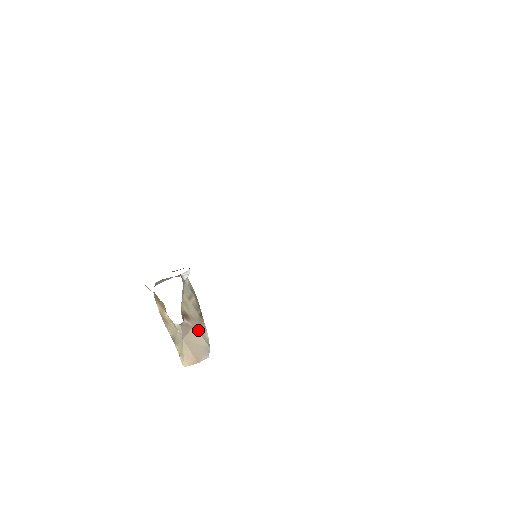
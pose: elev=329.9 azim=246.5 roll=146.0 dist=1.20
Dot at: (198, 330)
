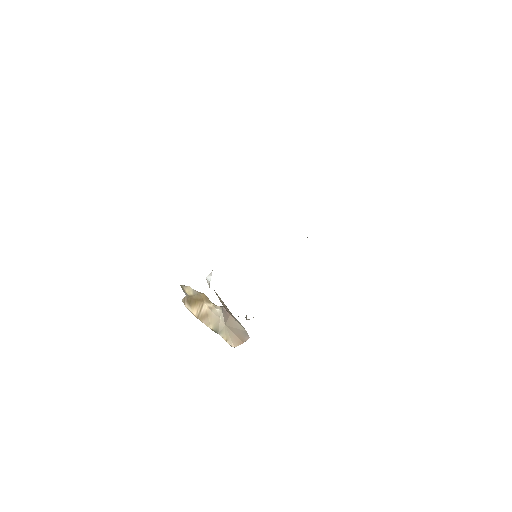
Dot at: (233, 318)
